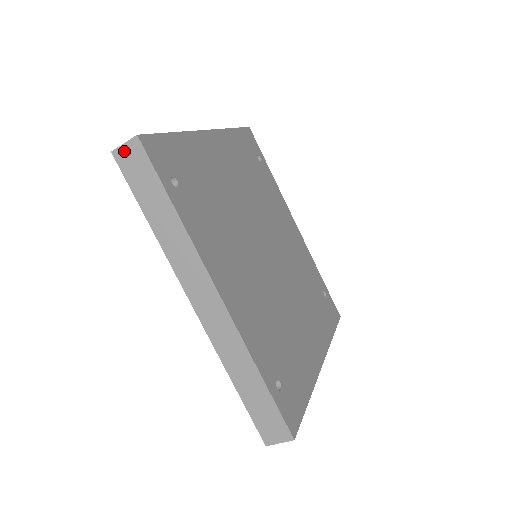
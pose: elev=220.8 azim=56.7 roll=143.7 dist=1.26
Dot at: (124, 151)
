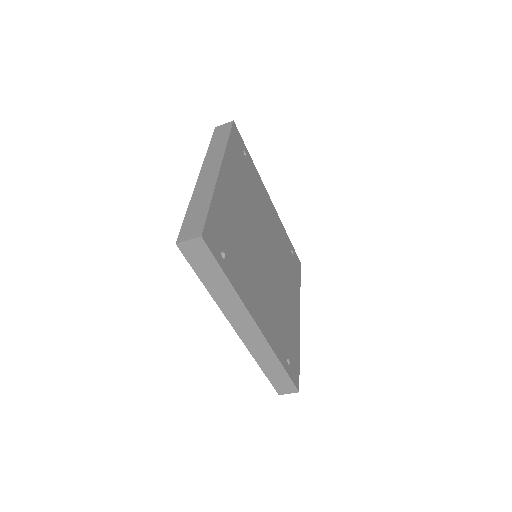
Dot at: (188, 245)
